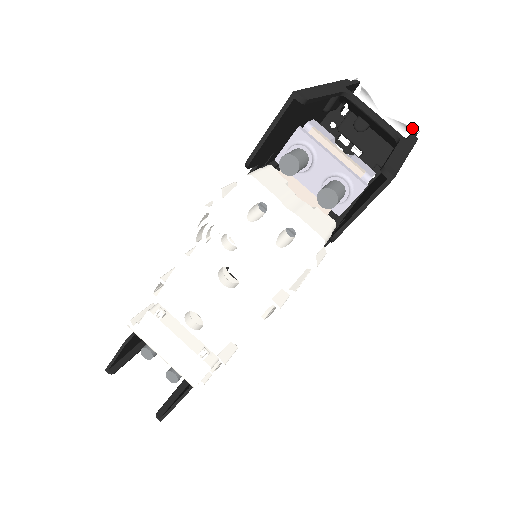
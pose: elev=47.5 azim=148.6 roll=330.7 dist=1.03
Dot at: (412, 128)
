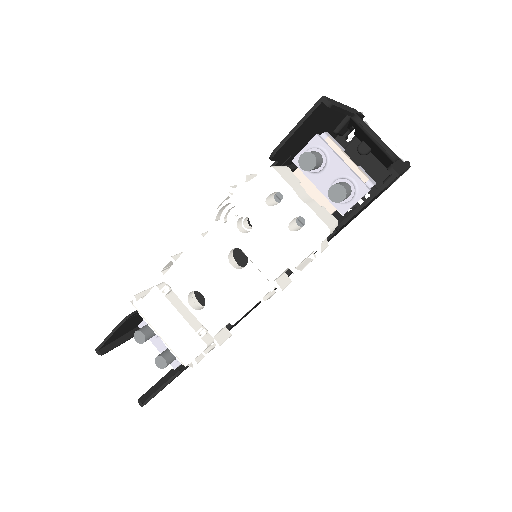
Dot at: (405, 160)
